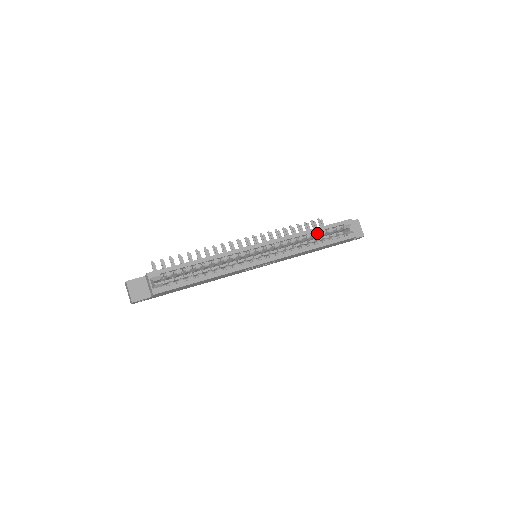
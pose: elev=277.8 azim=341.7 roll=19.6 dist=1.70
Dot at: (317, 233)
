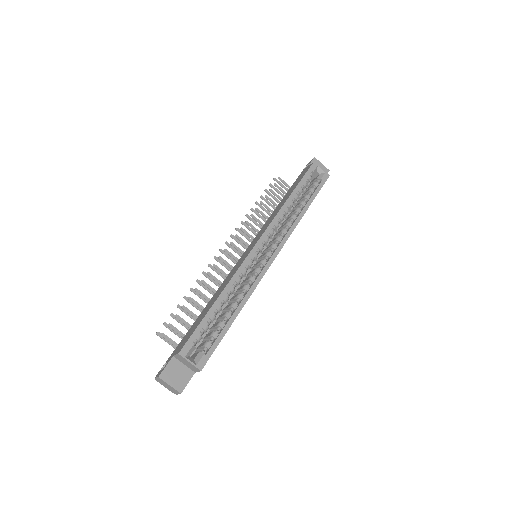
Dot at: (296, 195)
